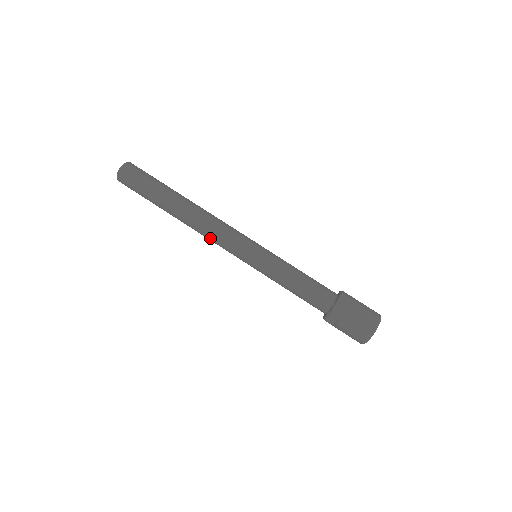
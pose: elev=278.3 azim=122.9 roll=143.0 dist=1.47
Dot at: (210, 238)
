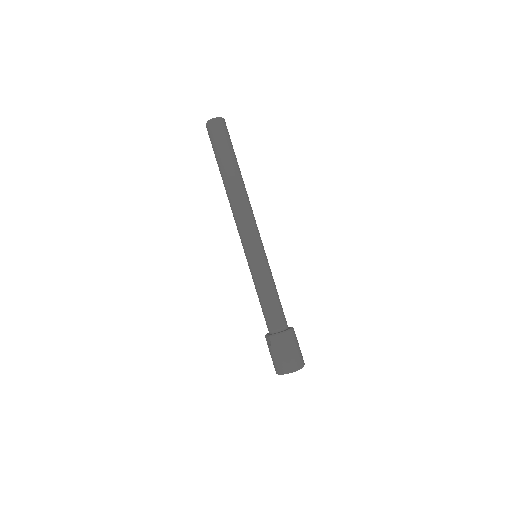
Dot at: (234, 219)
